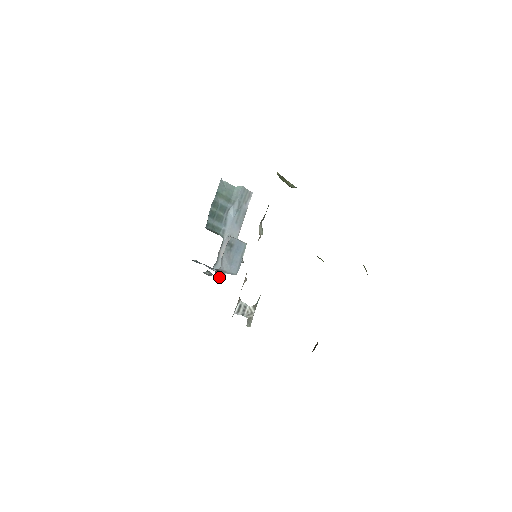
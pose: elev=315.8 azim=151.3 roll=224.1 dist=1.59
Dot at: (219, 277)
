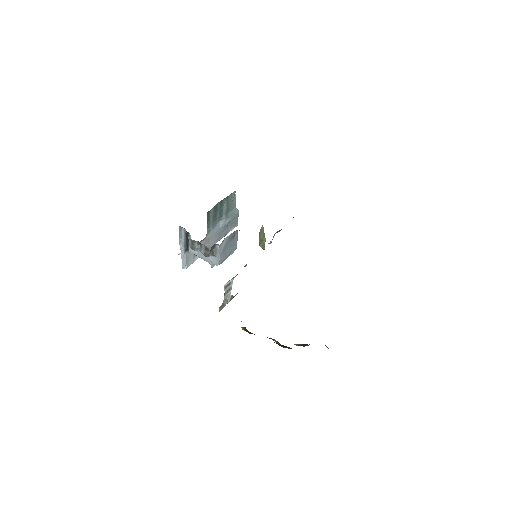
Dot at: (209, 253)
